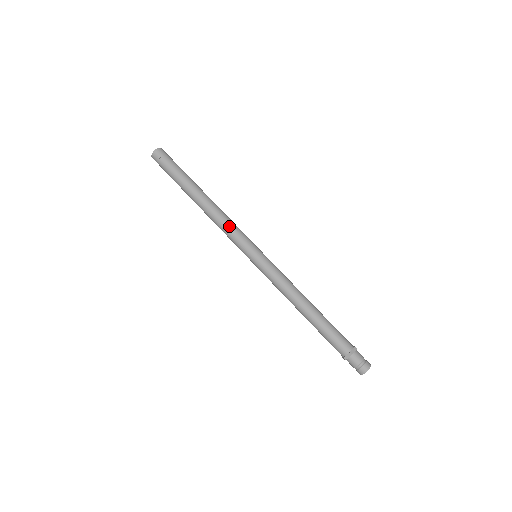
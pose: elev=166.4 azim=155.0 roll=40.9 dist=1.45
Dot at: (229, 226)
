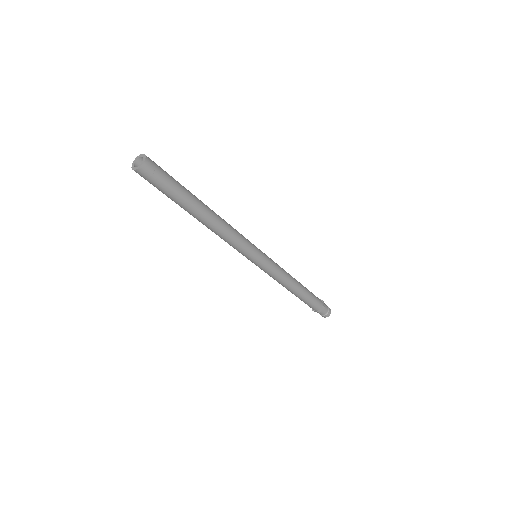
Dot at: (238, 236)
